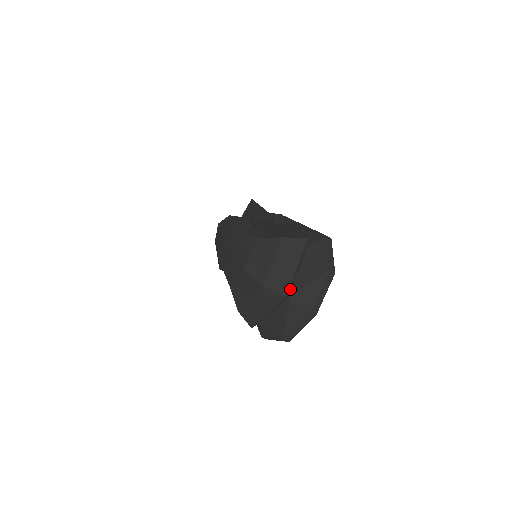
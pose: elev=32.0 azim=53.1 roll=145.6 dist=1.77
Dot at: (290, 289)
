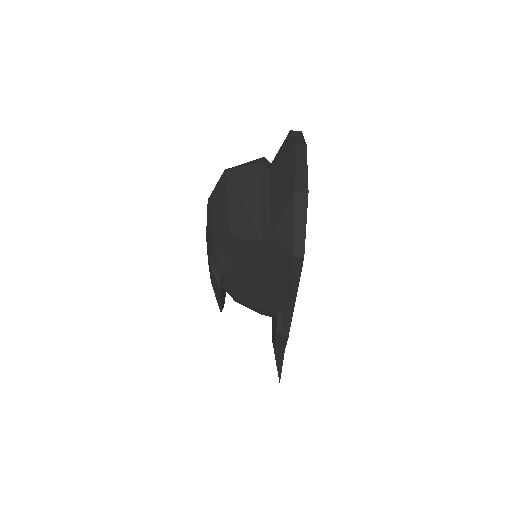
Dot at: occluded
